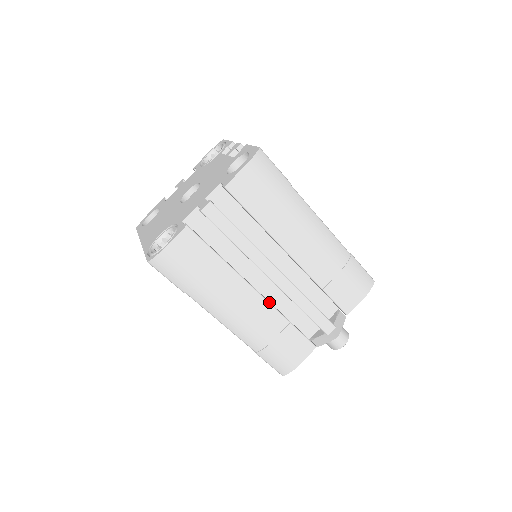
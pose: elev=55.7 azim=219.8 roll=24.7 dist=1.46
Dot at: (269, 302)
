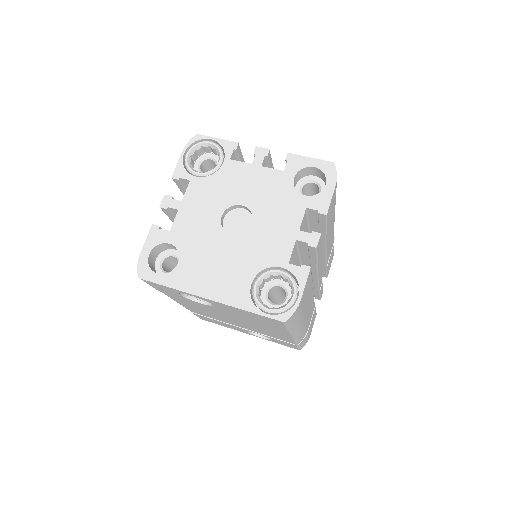
Dot at: occluded
